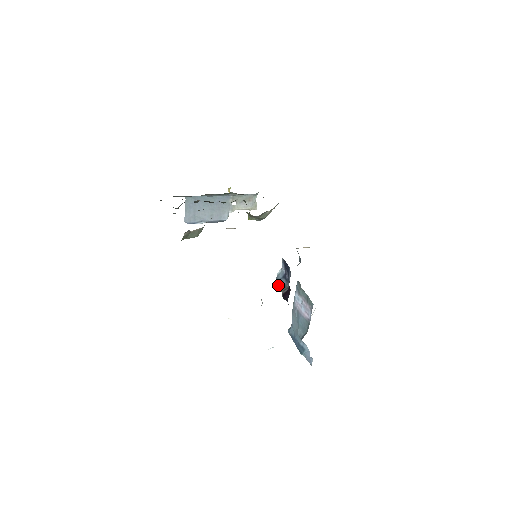
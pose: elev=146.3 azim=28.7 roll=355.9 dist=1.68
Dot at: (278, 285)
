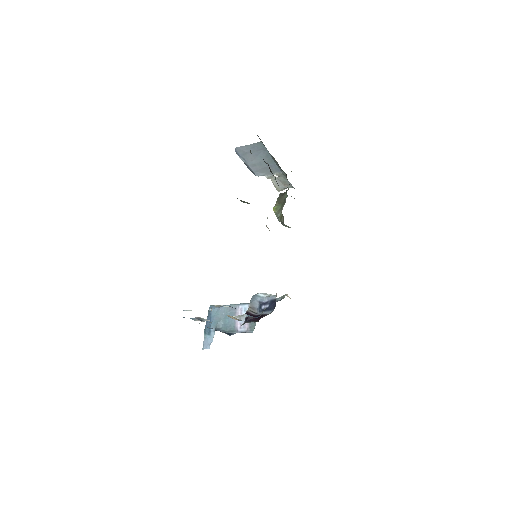
Dot at: (251, 302)
